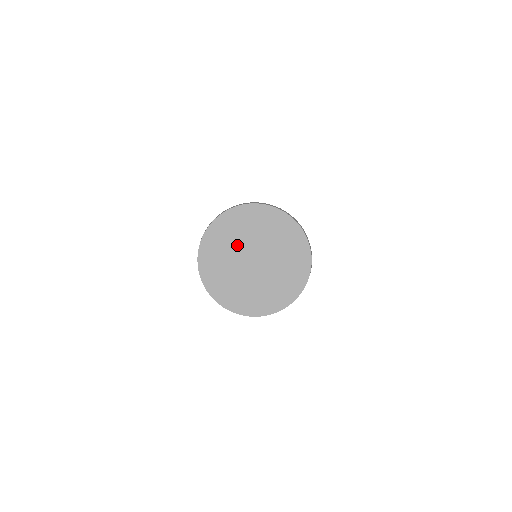
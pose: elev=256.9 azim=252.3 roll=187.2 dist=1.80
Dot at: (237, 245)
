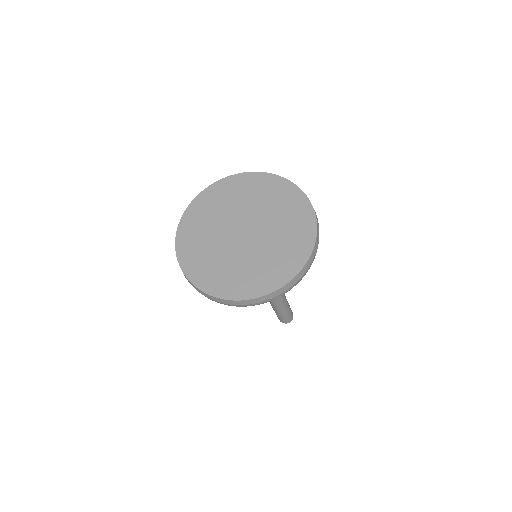
Dot at: (225, 215)
